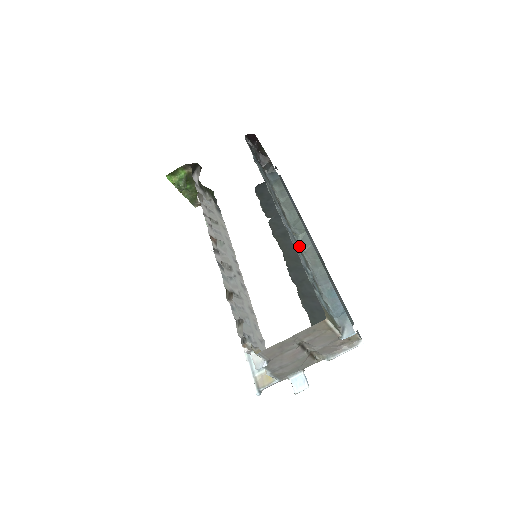
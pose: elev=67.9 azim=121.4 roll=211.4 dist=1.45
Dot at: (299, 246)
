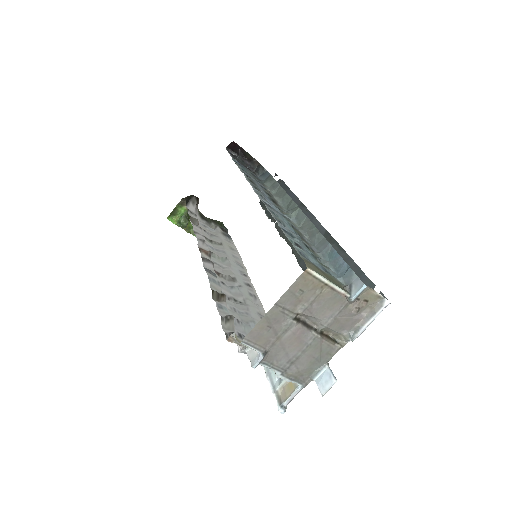
Dot at: (293, 224)
